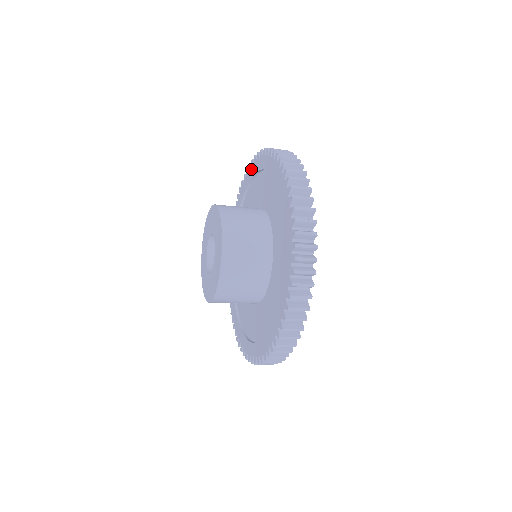
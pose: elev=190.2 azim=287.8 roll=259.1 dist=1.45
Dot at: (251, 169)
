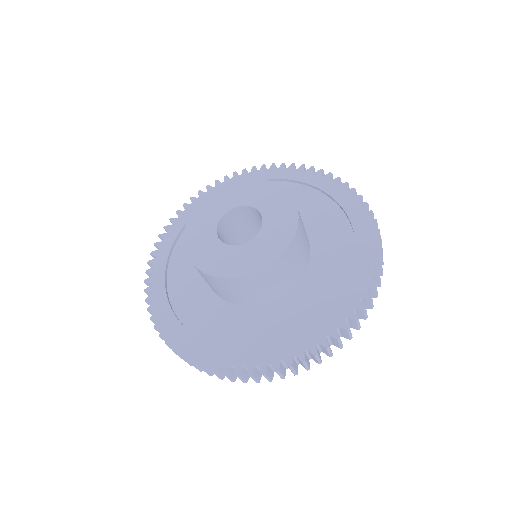
Dot at: (176, 223)
